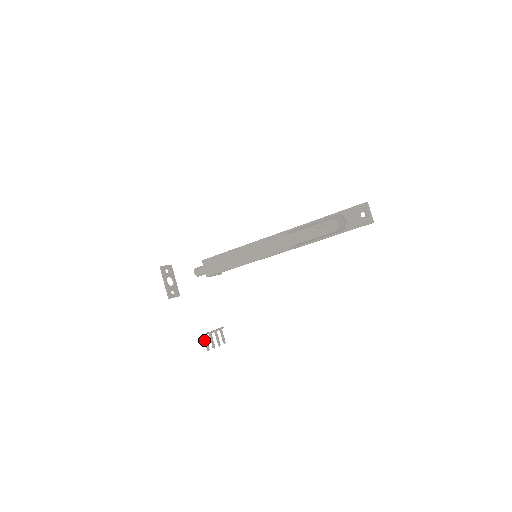
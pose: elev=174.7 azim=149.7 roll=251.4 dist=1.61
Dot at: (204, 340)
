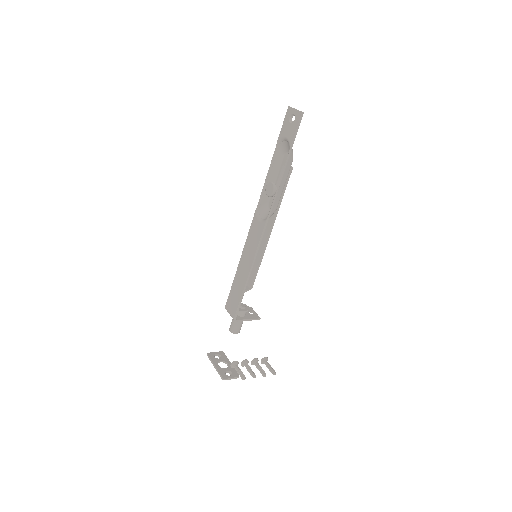
Dot at: occluded
